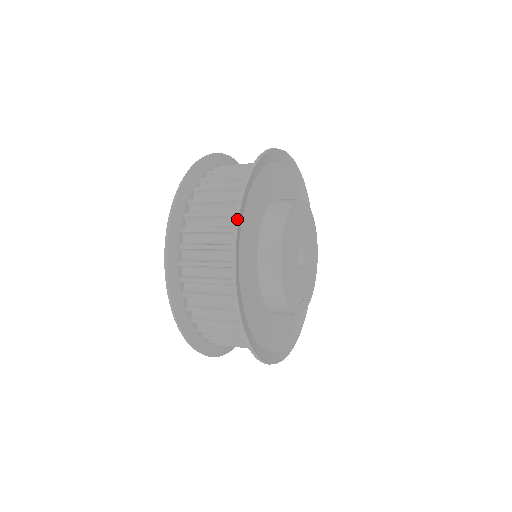
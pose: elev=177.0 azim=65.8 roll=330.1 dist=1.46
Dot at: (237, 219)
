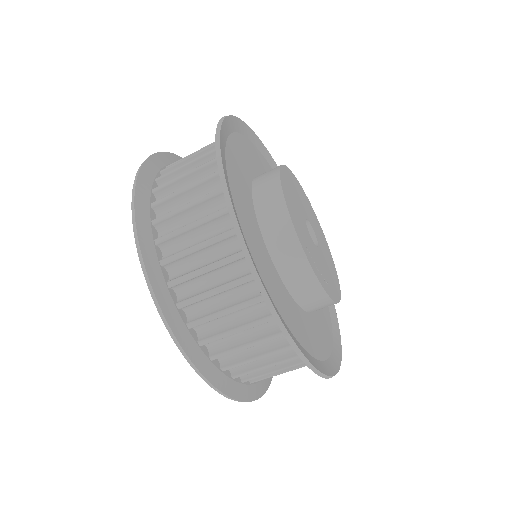
Dot at: (248, 127)
